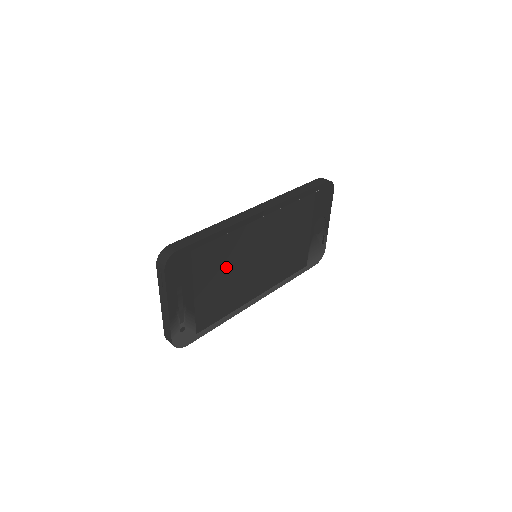
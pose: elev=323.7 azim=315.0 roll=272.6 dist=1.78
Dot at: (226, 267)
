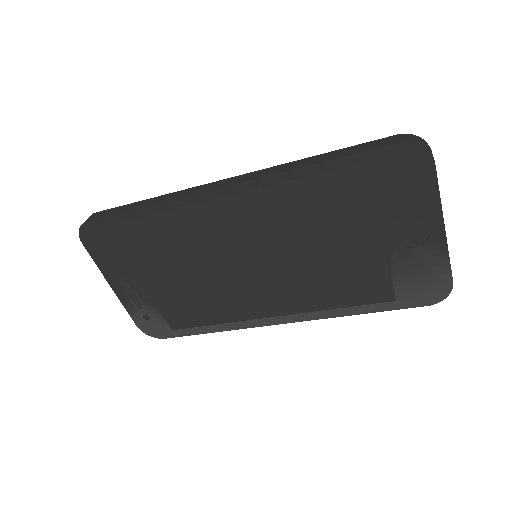
Dot at: (183, 259)
